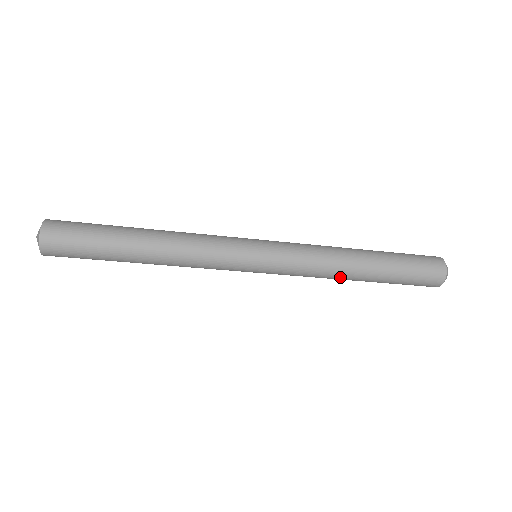
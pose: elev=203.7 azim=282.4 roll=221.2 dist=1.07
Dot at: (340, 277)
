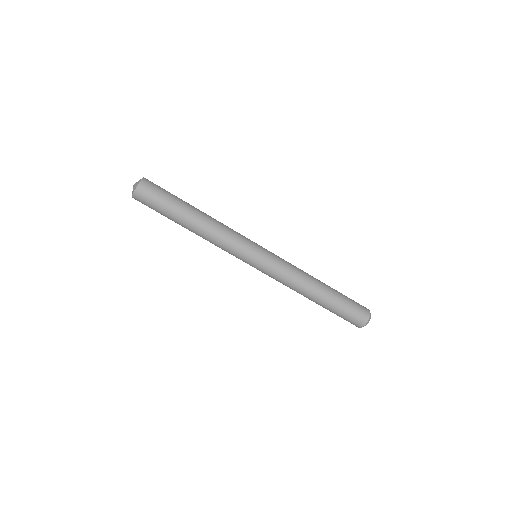
Dot at: (310, 280)
